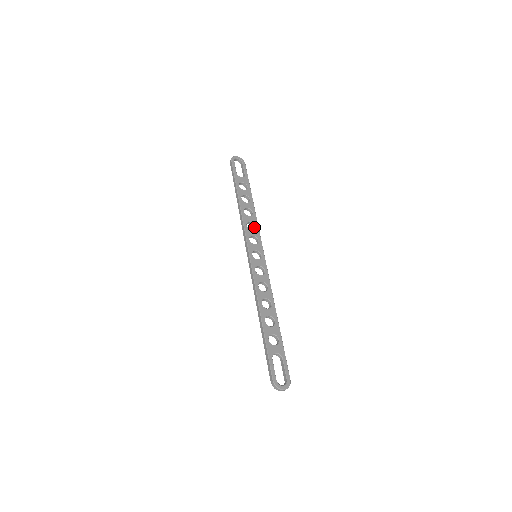
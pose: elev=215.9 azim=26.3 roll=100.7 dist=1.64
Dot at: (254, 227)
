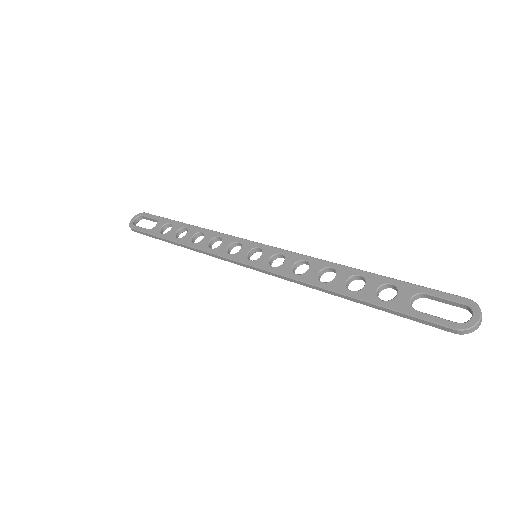
Dot at: (220, 240)
